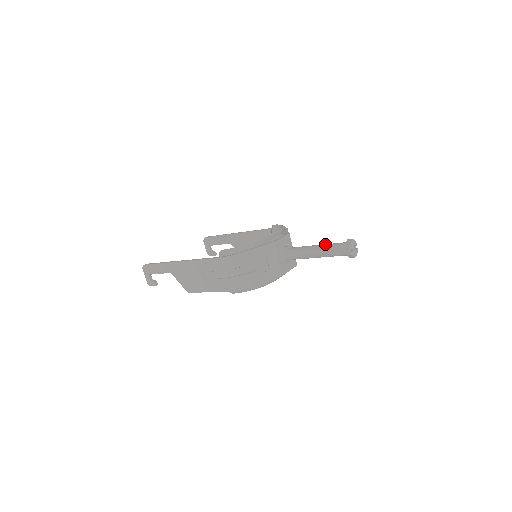
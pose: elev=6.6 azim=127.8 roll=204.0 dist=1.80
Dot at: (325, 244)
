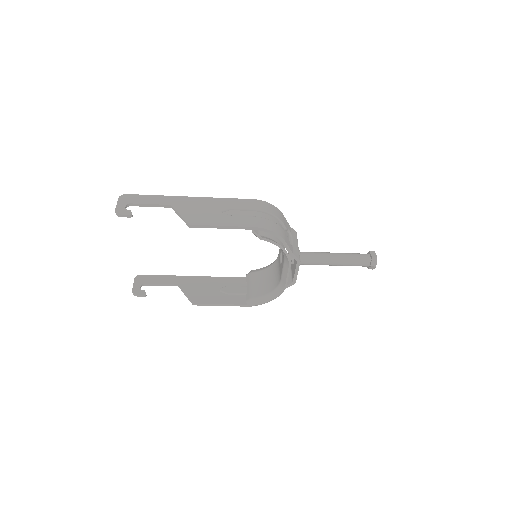
Dot at: occluded
